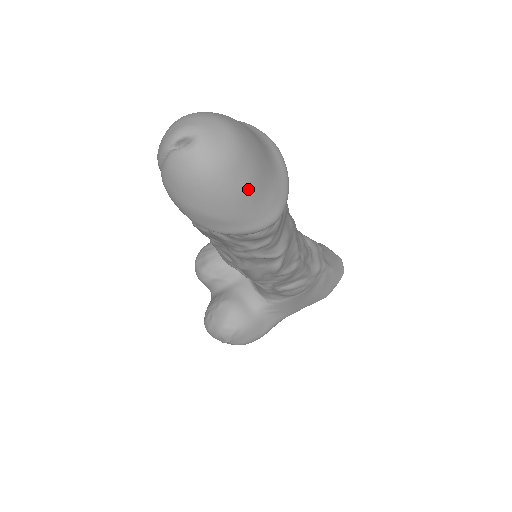
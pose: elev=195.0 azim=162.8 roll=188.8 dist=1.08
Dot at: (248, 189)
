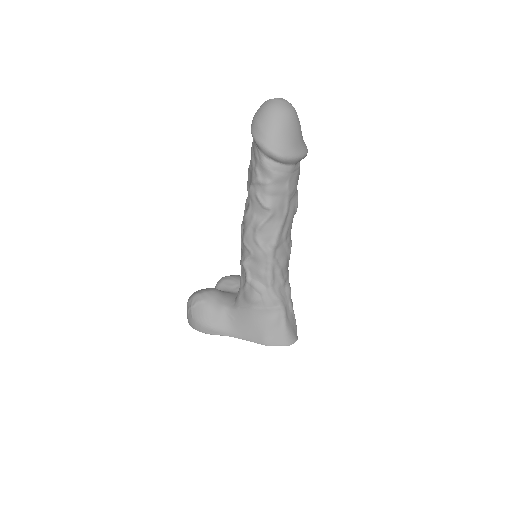
Dot at: (279, 126)
